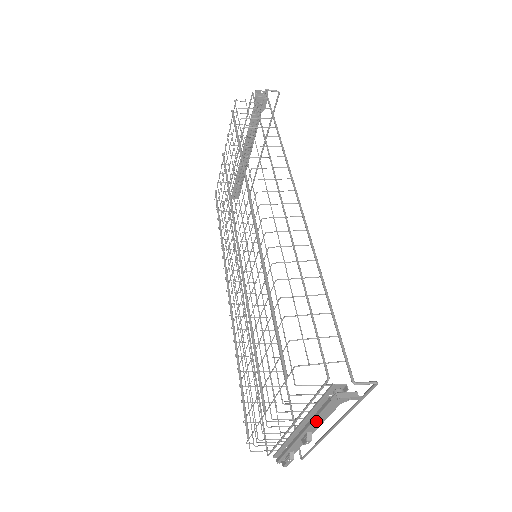
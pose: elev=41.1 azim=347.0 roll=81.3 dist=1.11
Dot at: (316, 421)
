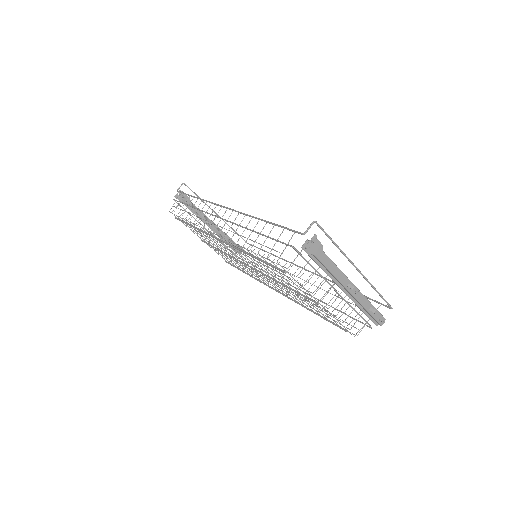
Dot at: (335, 274)
